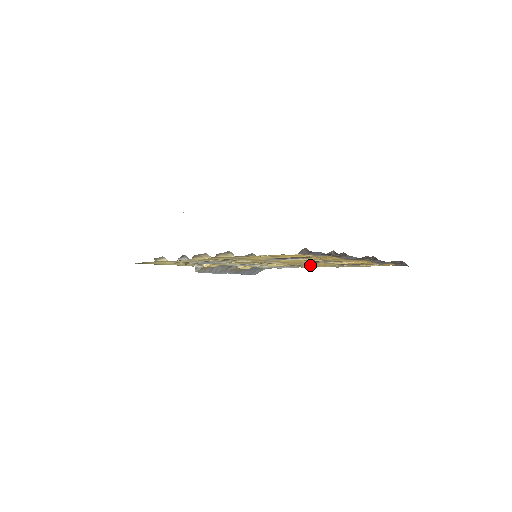
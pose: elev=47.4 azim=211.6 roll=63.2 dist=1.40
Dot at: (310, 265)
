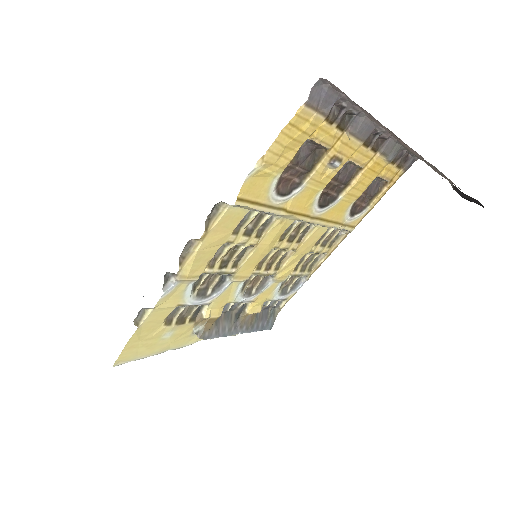
Dot at: (320, 259)
